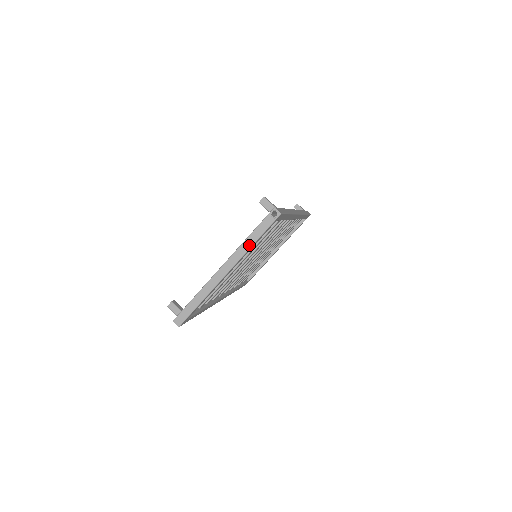
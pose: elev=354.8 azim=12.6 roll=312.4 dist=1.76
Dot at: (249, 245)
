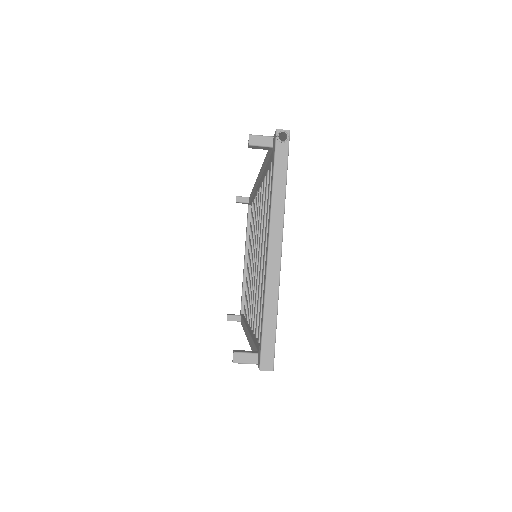
Dot at: (281, 196)
